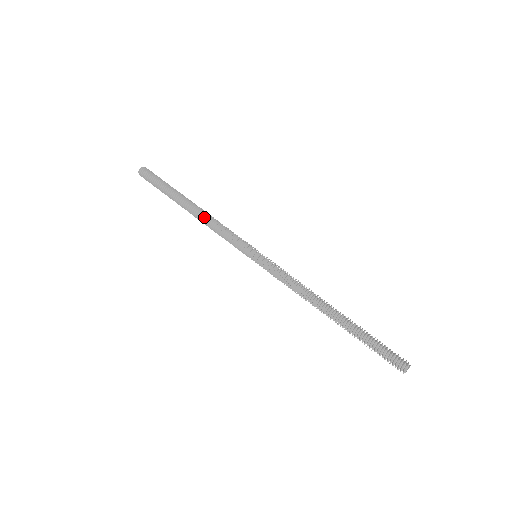
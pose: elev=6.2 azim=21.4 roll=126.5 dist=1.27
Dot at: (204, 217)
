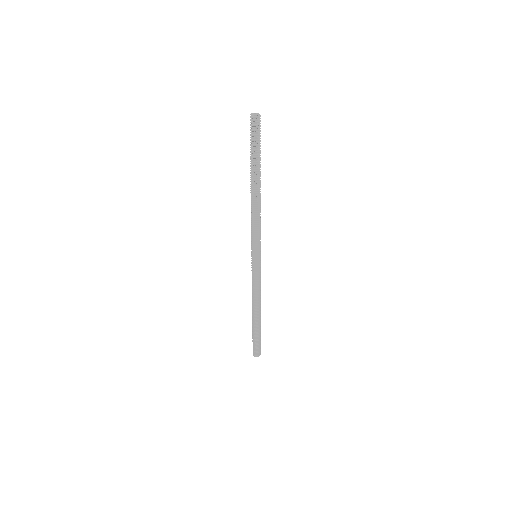
Dot at: (257, 207)
